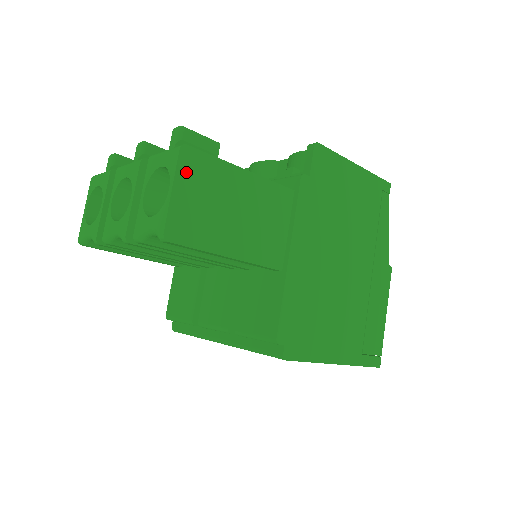
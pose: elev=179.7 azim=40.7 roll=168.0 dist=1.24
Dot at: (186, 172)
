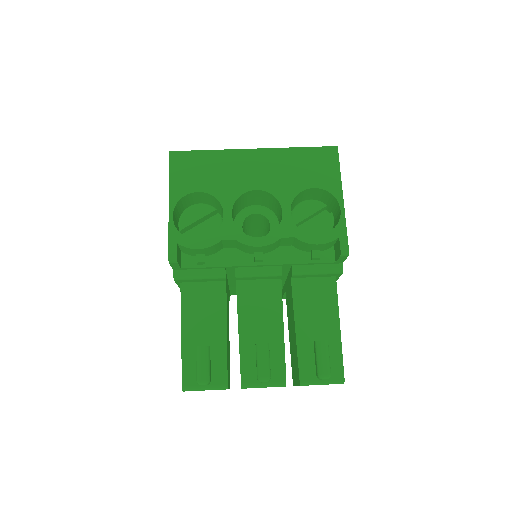
Dot at: occluded
